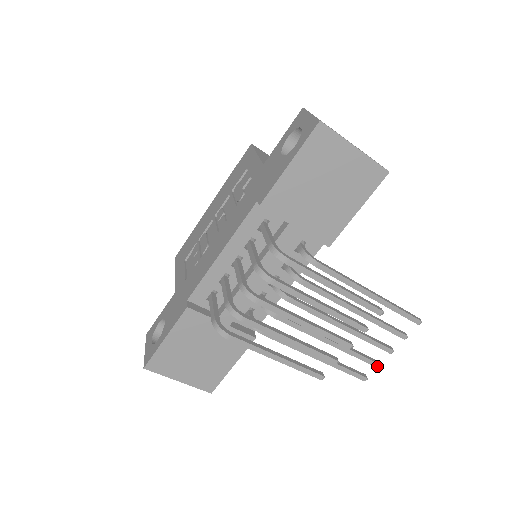
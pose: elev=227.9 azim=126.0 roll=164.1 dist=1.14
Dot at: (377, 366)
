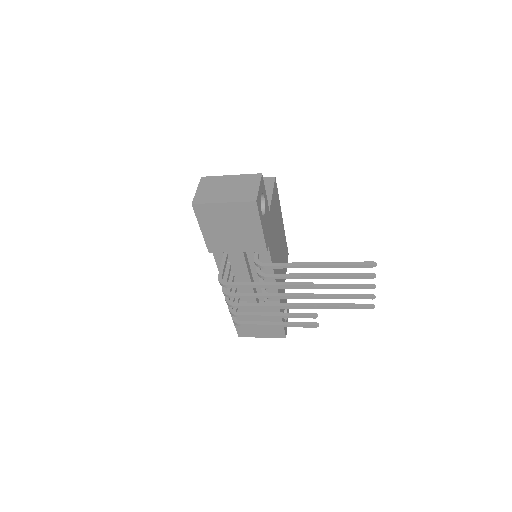
Dot at: (372, 299)
